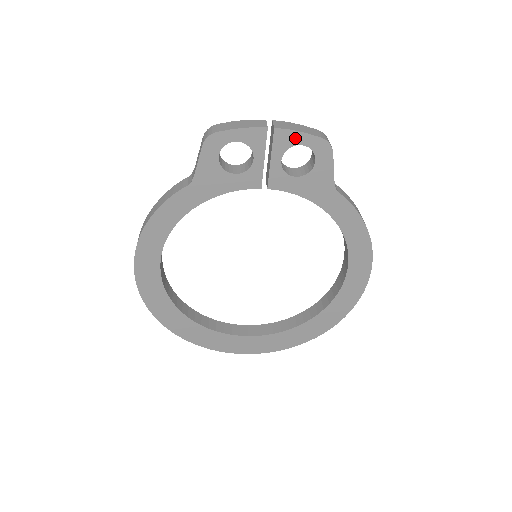
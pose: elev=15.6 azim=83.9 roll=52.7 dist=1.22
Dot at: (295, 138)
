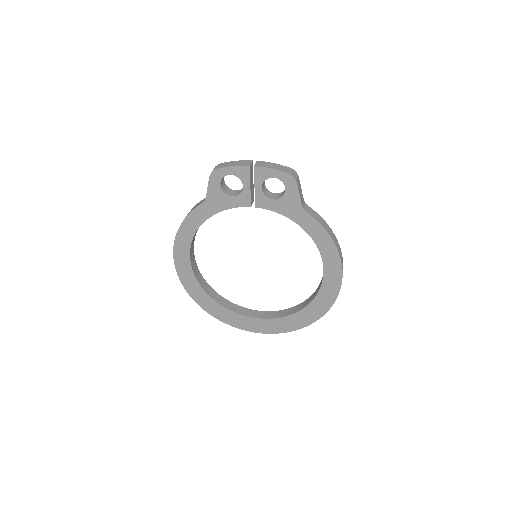
Dot at: (269, 173)
